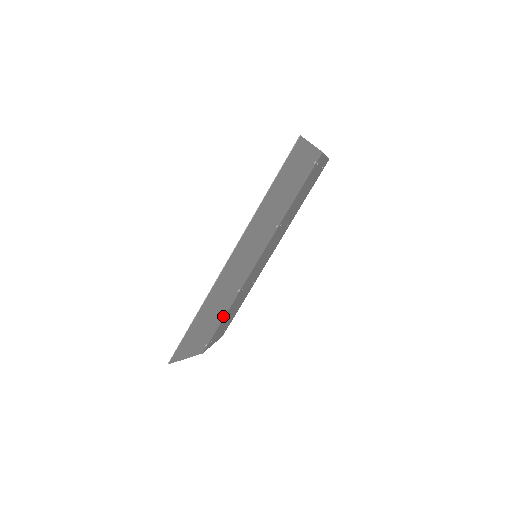
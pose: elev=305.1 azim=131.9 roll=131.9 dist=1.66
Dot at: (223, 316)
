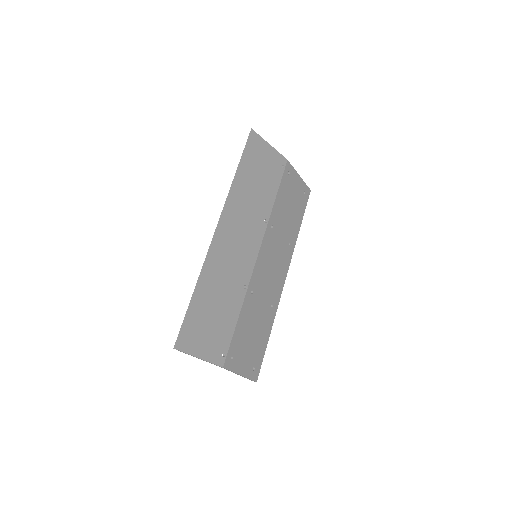
Dot at: (235, 318)
